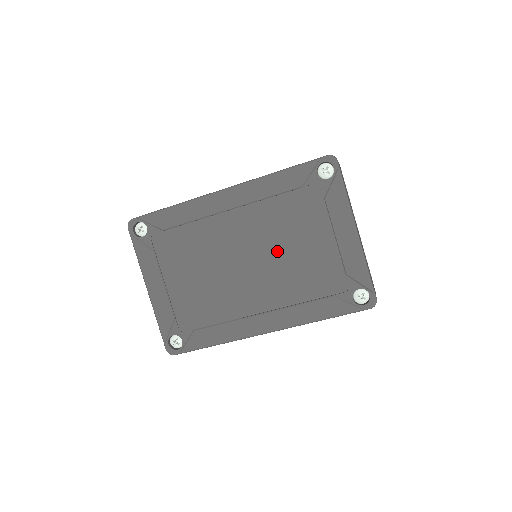
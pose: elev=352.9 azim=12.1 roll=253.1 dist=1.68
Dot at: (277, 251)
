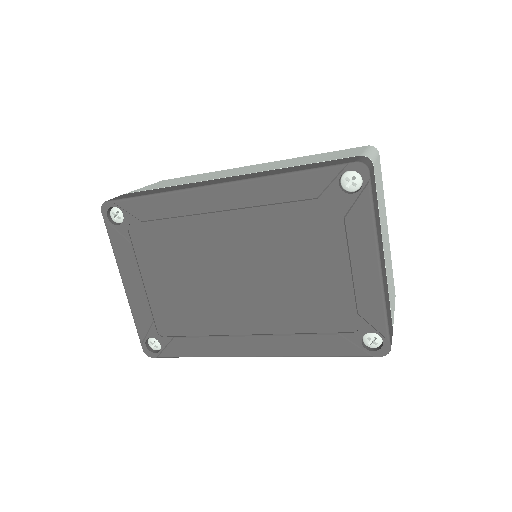
Dot at: (276, 270)
